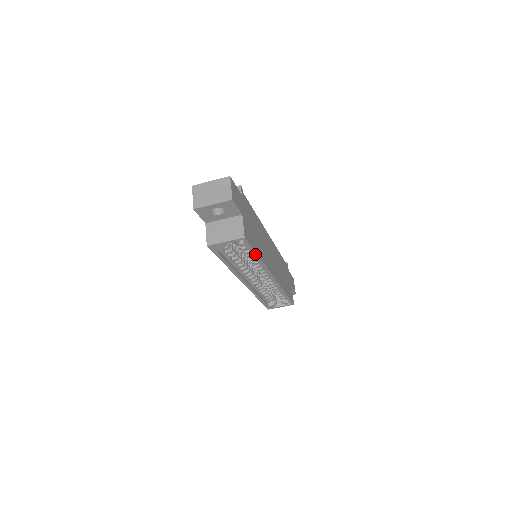
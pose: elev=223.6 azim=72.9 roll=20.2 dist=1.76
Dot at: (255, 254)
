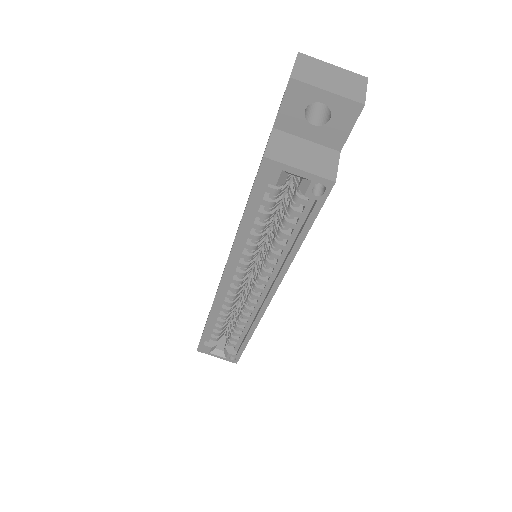
Dot at: (305, 232)
